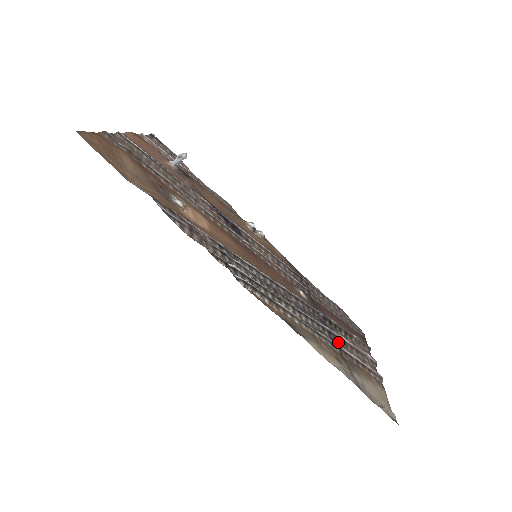
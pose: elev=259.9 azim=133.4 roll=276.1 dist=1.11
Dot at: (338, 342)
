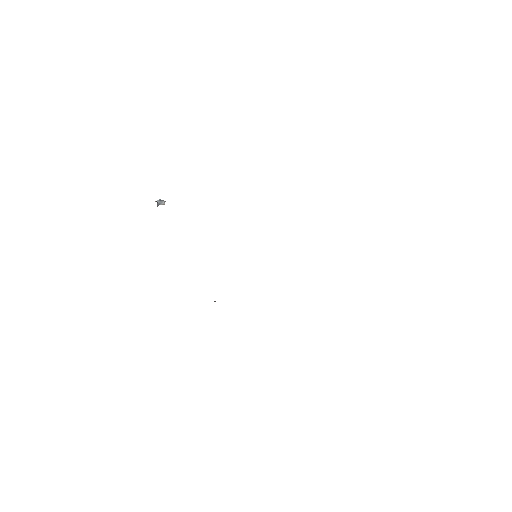
Dot at: occluded
